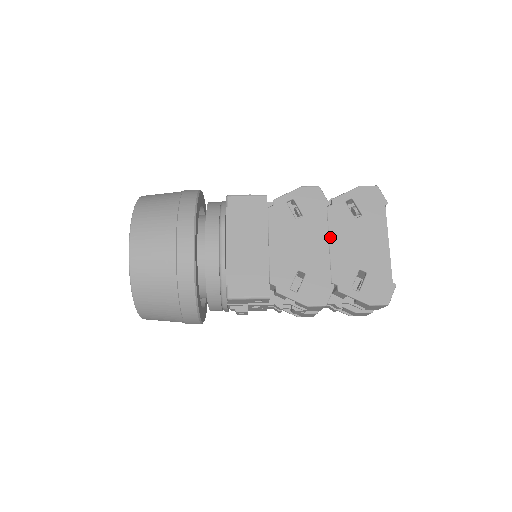
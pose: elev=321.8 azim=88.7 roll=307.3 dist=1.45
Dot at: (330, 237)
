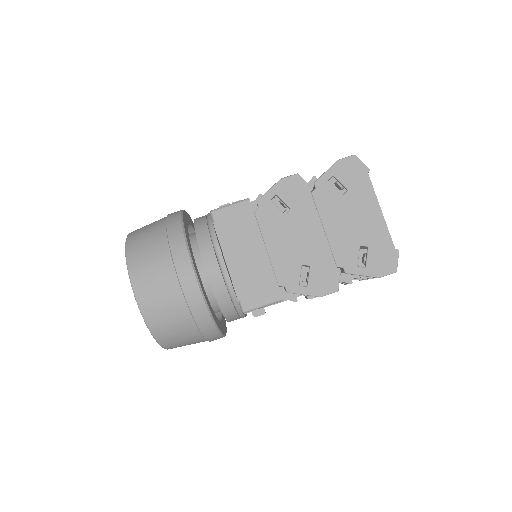
Dot at: (323, 222)
